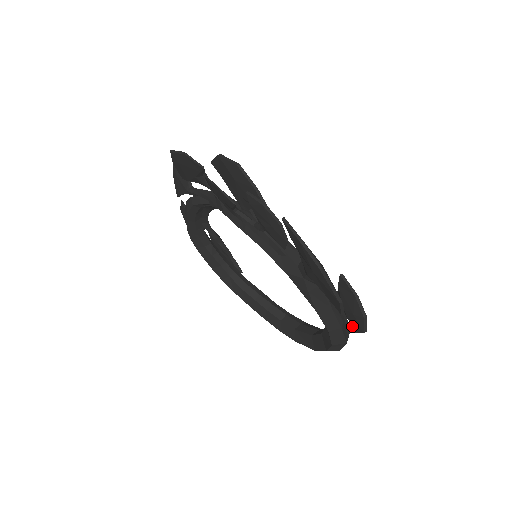
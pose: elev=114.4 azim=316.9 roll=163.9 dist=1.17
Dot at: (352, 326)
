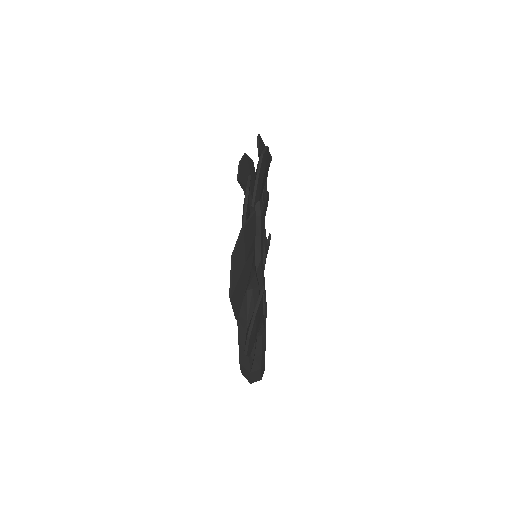
Dot at: occluded
